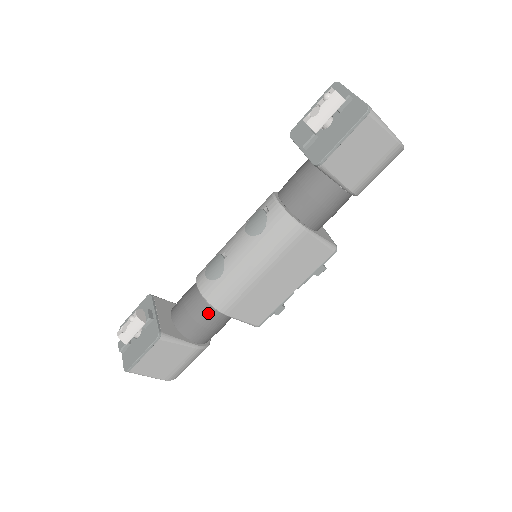
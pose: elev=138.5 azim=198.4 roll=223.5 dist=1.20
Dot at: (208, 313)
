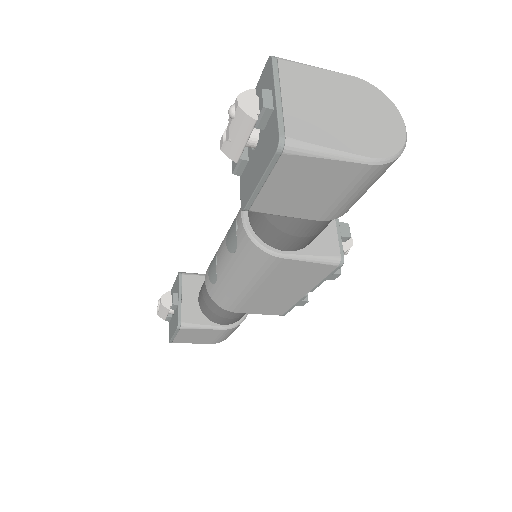
Dot at: (220, 308)
